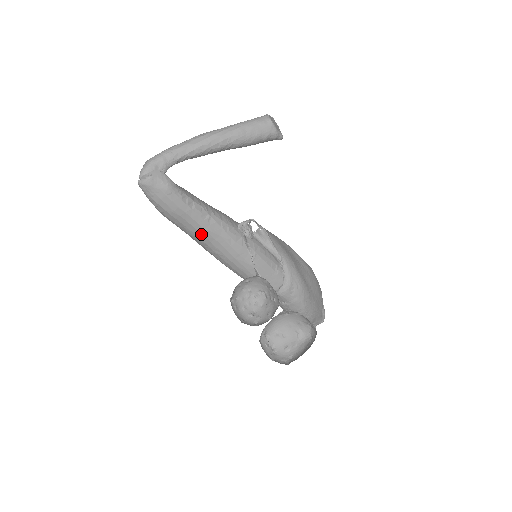
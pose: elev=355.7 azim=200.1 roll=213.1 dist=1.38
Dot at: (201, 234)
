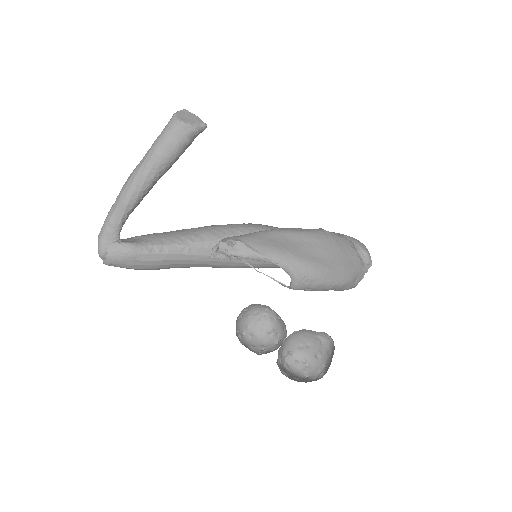
Dot at: (194, 264)
